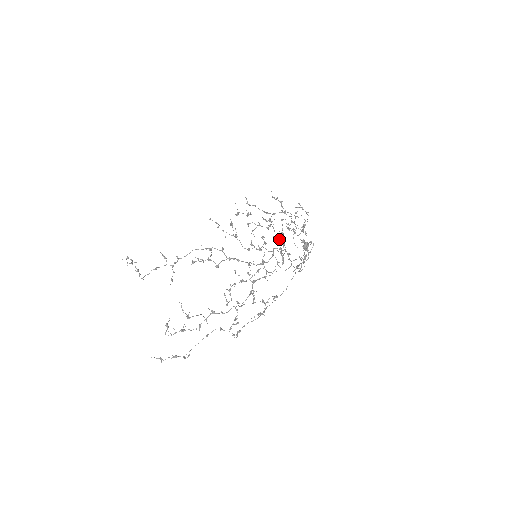
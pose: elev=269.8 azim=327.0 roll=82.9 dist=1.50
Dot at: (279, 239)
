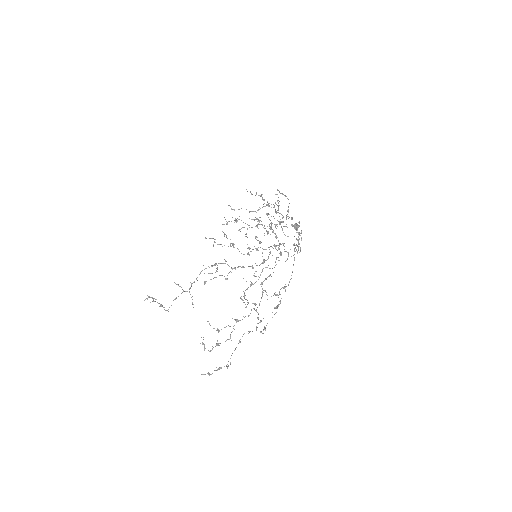
Dot at: (270, 234)
